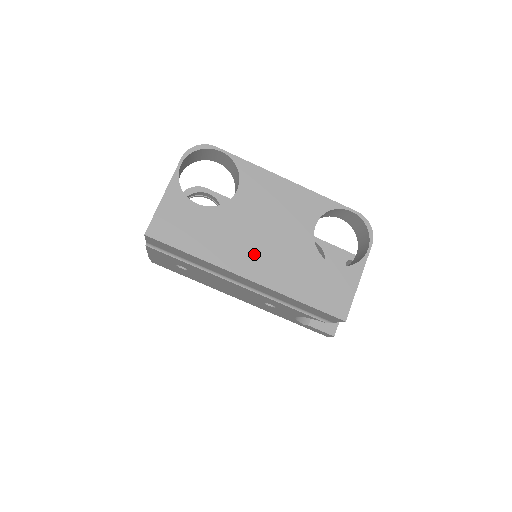
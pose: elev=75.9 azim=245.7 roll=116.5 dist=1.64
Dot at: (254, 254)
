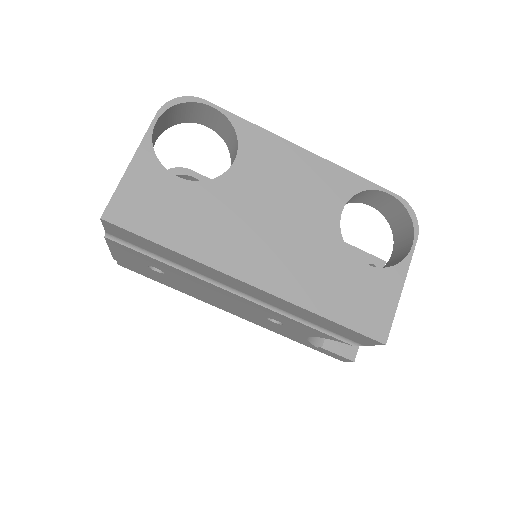
Dot at: (258, 249)
